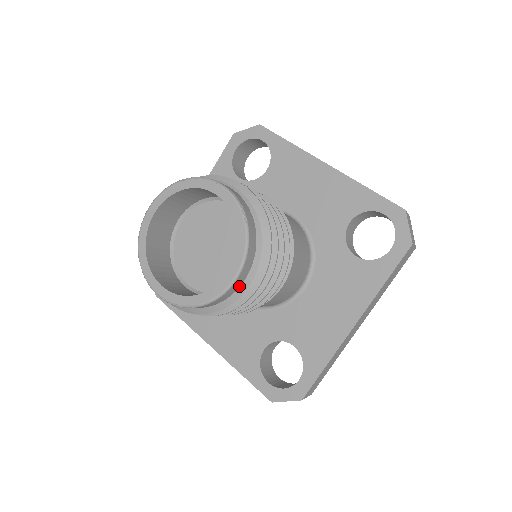
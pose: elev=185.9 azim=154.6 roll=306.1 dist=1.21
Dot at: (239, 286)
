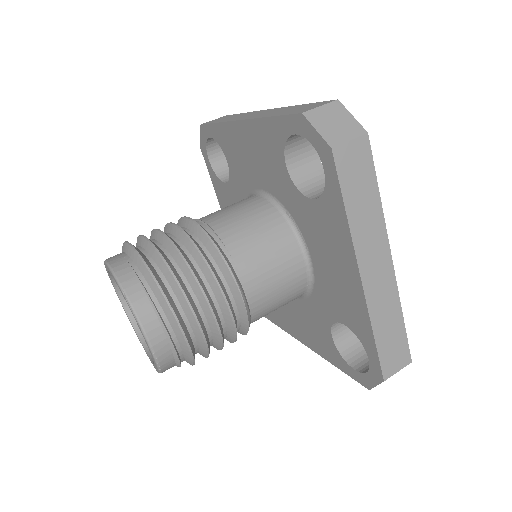
Dot at: occluded
